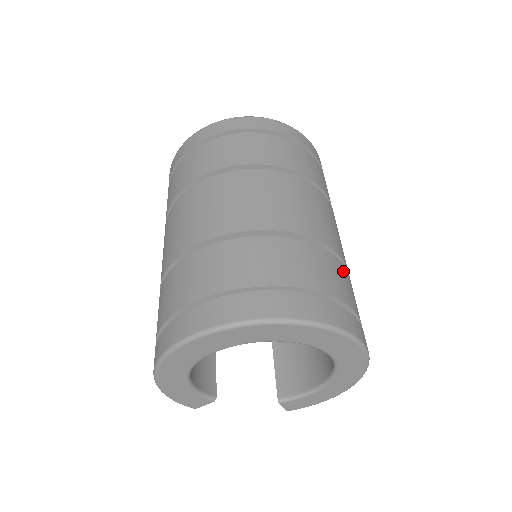
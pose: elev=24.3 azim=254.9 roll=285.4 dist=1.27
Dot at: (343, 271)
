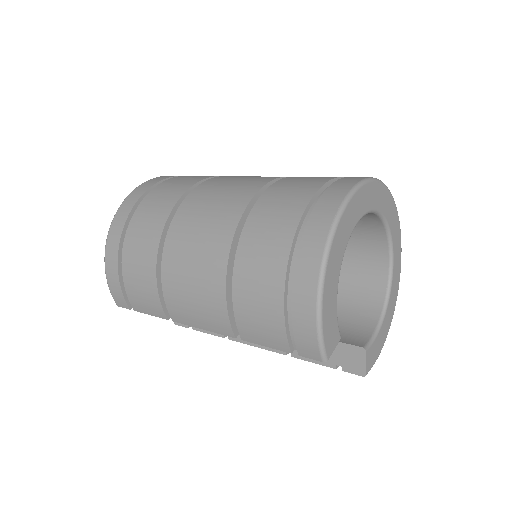
Dot at: occluded
